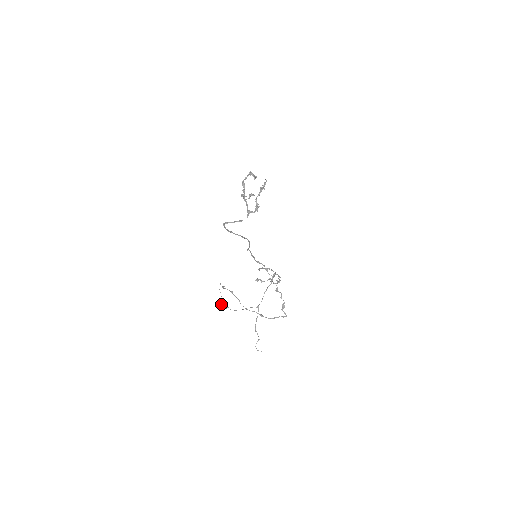
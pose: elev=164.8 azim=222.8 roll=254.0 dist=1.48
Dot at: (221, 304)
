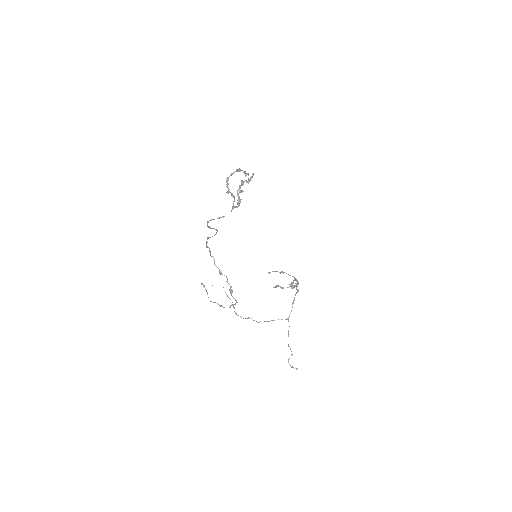
Dot at: occluded
